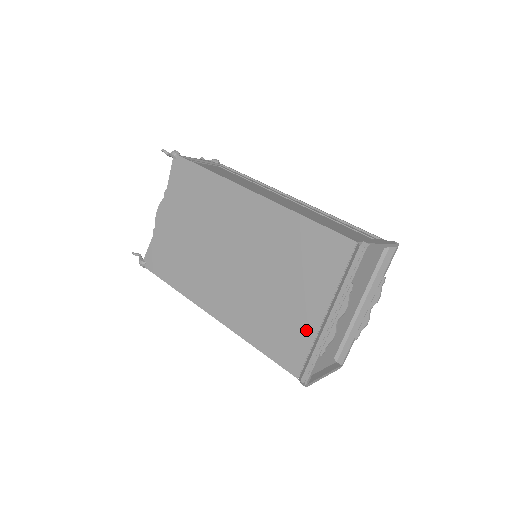
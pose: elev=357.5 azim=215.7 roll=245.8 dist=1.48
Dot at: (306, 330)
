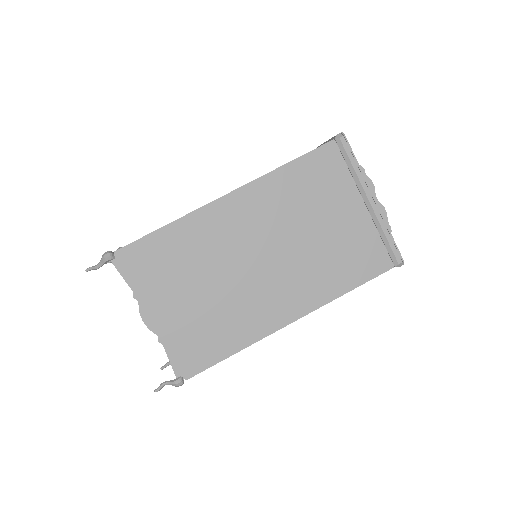
Dot at: (365, 231)
